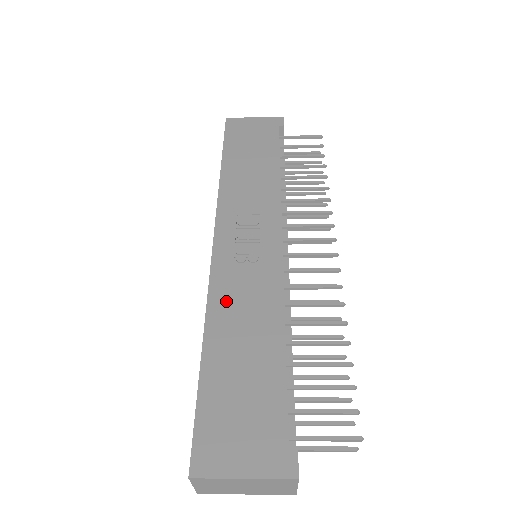
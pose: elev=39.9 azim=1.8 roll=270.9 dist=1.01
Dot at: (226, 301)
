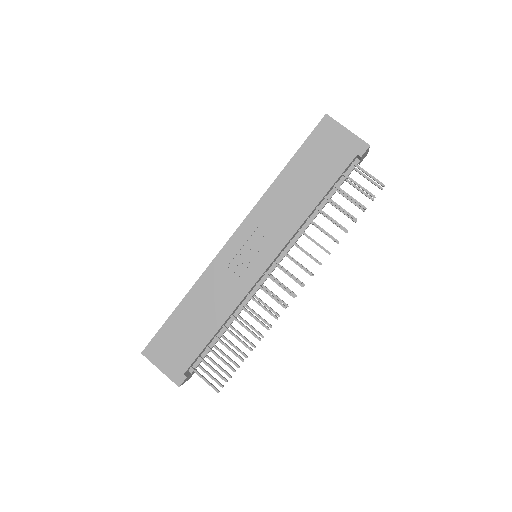
Dot at: (209, 284)
